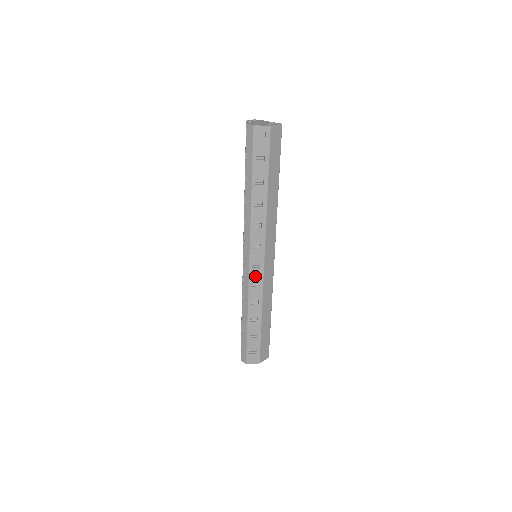
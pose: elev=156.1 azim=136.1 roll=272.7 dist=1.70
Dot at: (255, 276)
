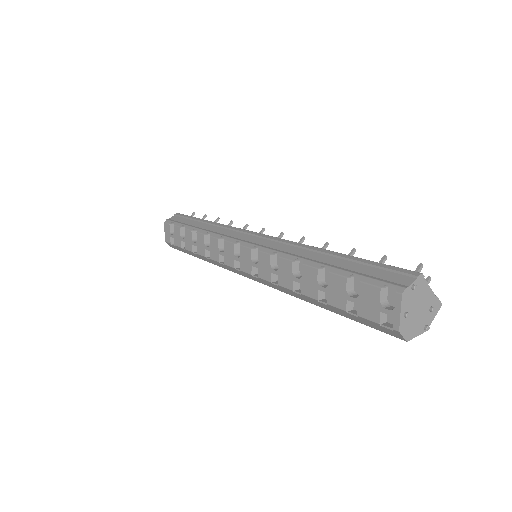
Dot at: occluded
